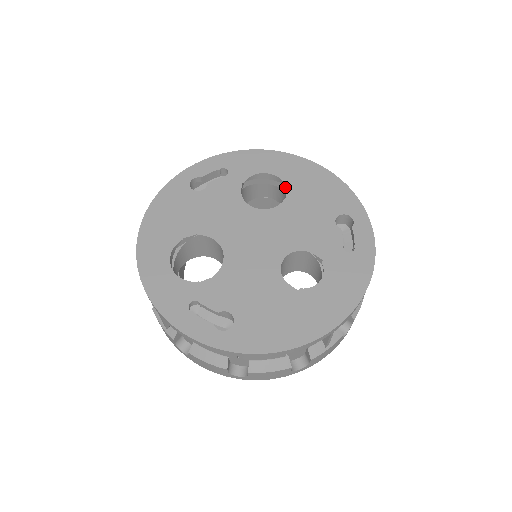
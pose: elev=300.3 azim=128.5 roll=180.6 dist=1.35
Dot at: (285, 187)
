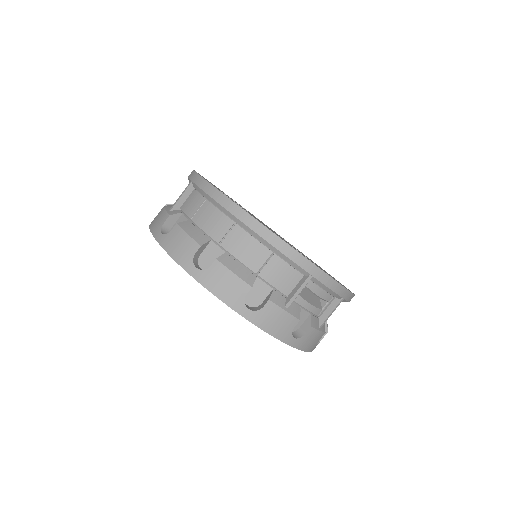
Dot at: occluded
